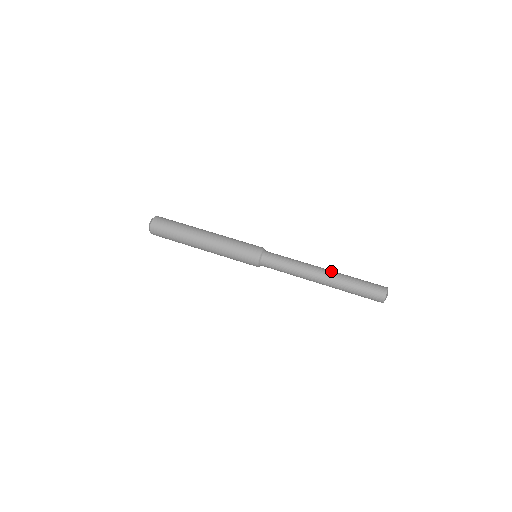
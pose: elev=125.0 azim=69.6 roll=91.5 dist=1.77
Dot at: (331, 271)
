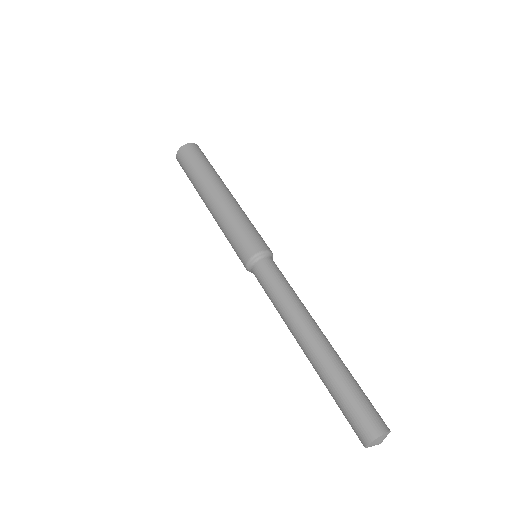
Dot at: (323, 343)
